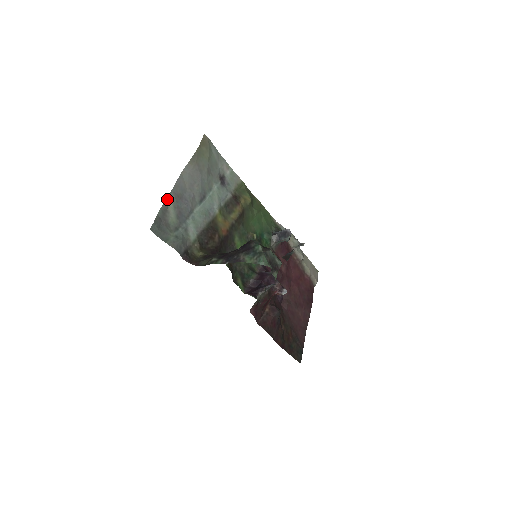
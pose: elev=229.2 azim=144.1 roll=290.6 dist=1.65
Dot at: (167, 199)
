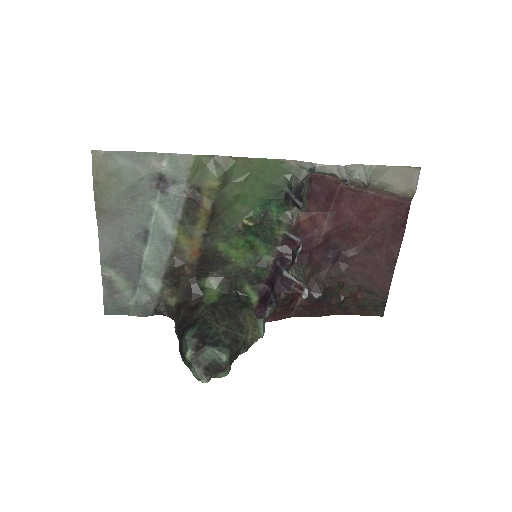
Dot at: (103, 272)
